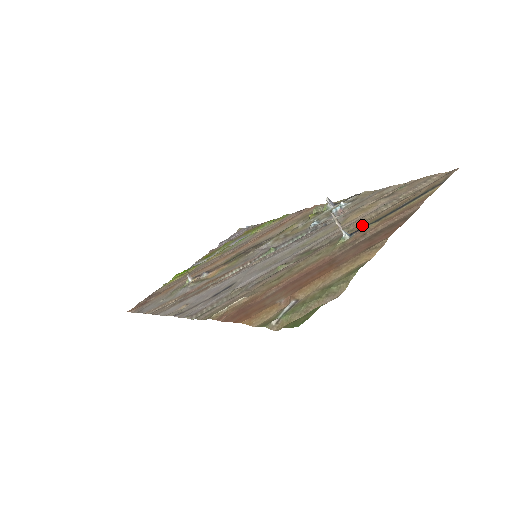
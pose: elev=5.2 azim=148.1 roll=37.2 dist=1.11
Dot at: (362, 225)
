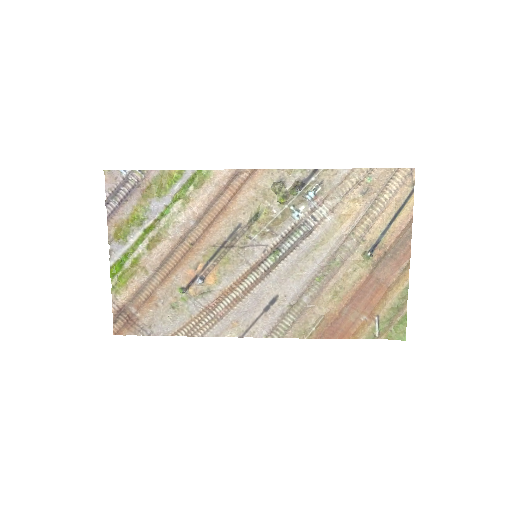
Dot at: (369, 235)
